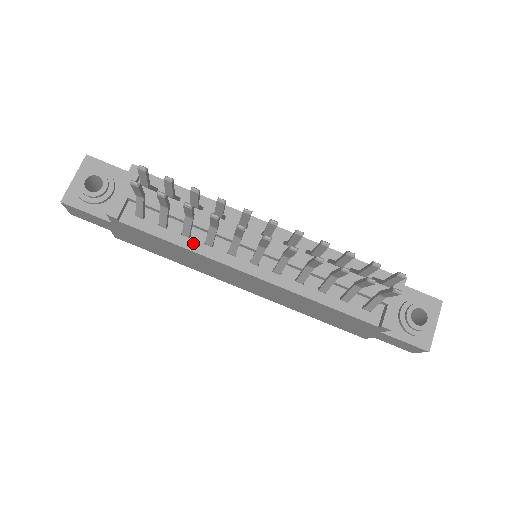
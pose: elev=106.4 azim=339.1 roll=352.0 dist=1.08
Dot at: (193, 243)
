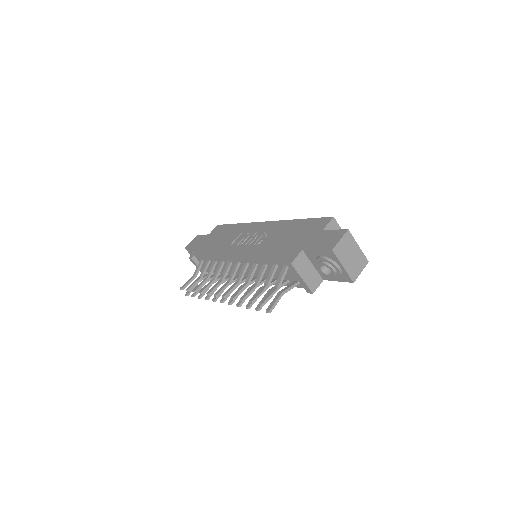
Dot at: occluded
